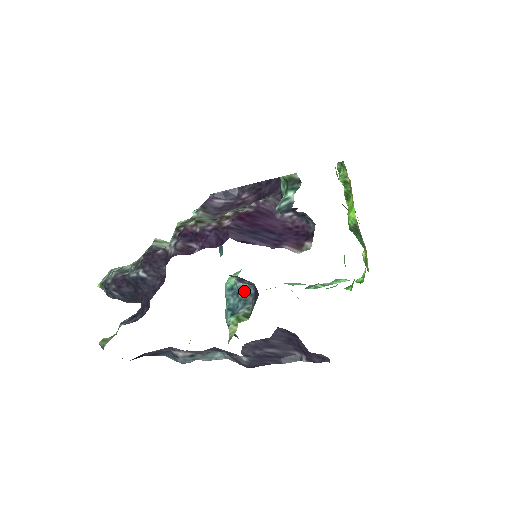
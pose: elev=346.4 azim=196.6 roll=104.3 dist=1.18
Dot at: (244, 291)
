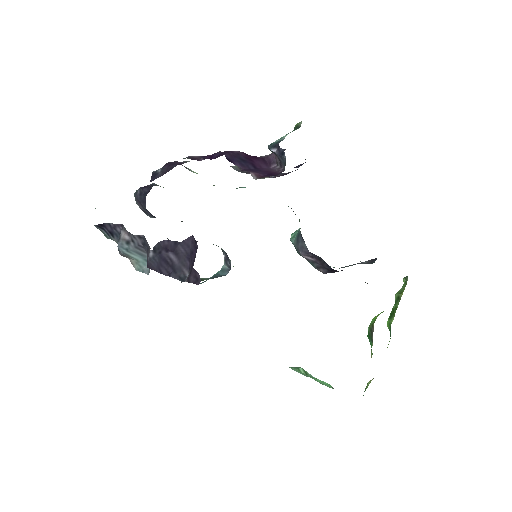
Dot at: (222, 273)
